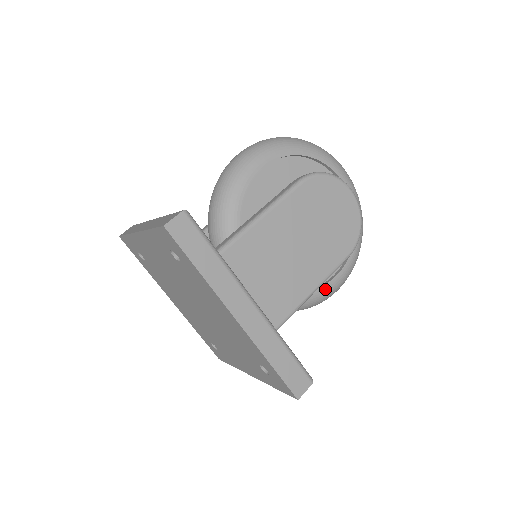
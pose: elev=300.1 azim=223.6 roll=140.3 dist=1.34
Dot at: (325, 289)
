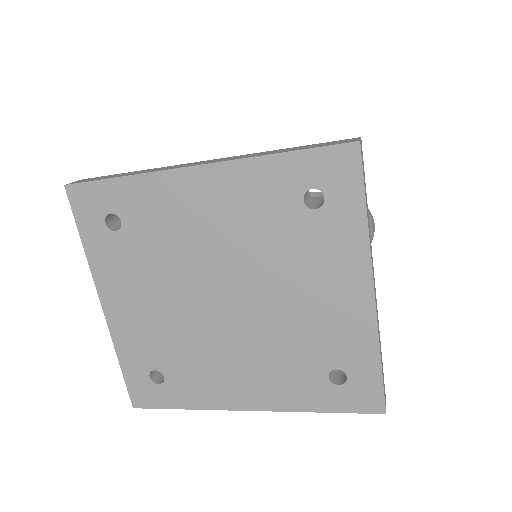
Dot at: occluded
